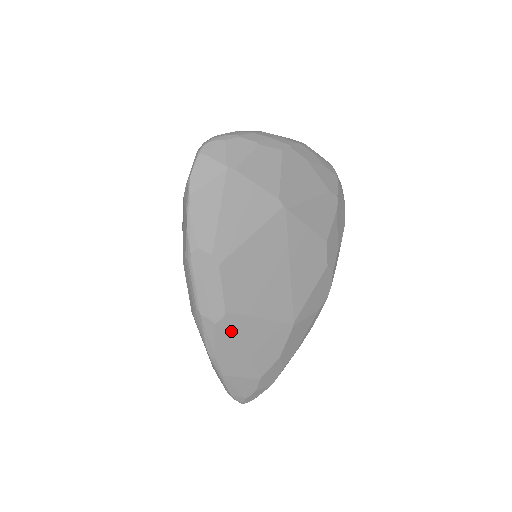
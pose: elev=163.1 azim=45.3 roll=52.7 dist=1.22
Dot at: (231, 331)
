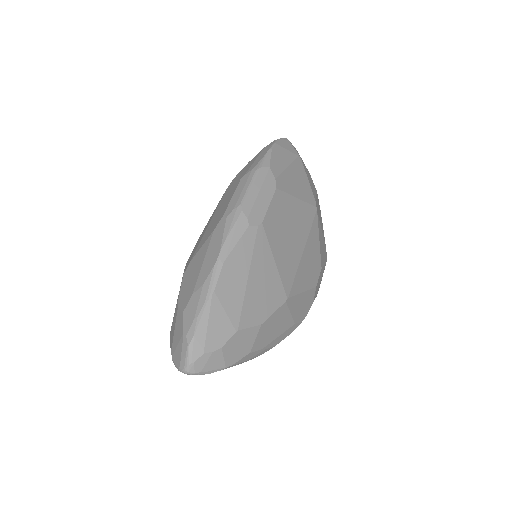
Dot at: (253, 246)
